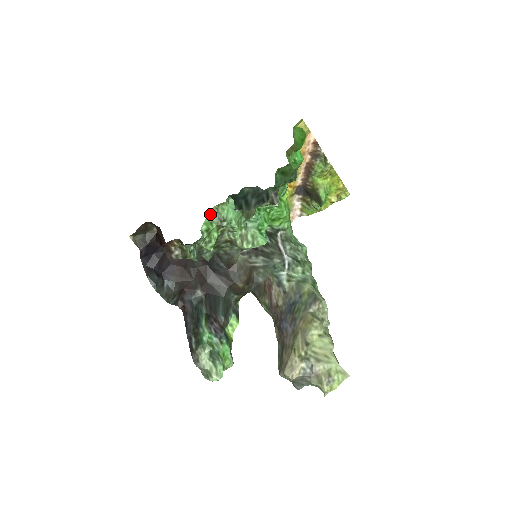
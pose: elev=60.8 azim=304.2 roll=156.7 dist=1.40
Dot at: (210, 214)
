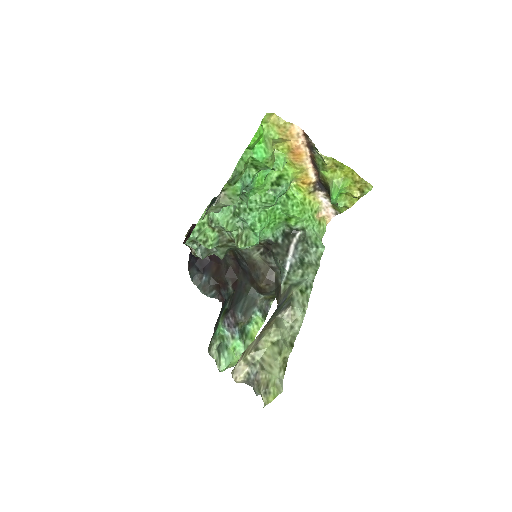
Dot at: (203, 215)
